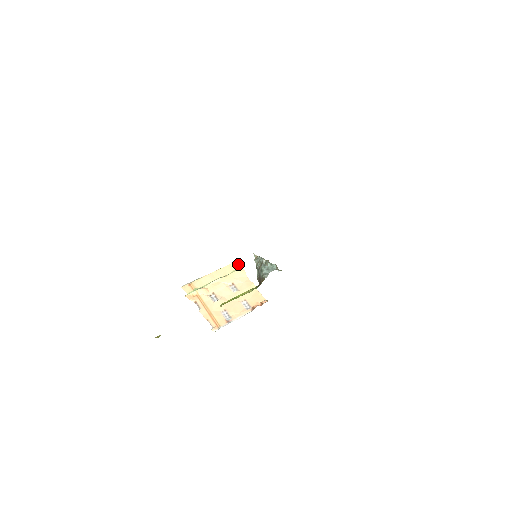
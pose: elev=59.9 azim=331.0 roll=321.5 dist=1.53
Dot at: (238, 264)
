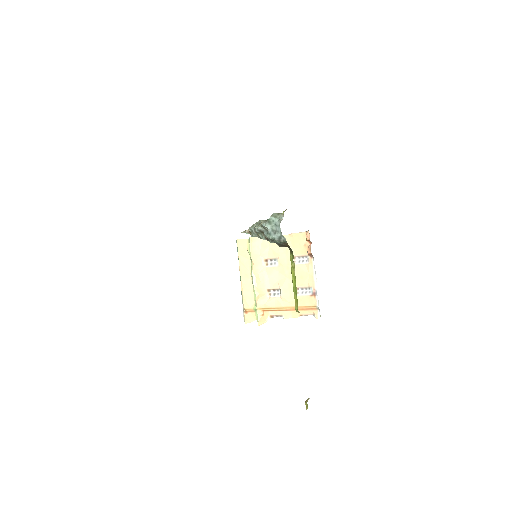
Dot at: (241, 240)
